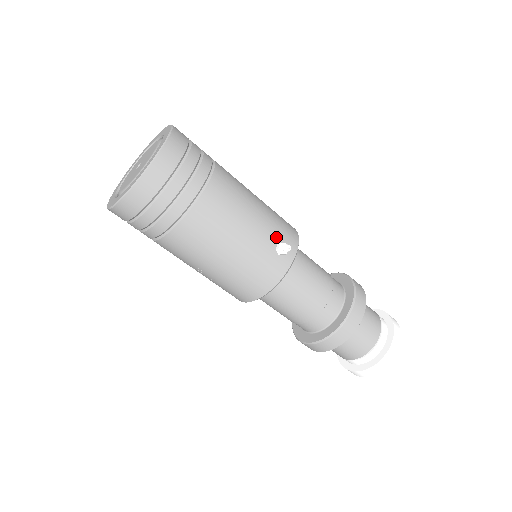
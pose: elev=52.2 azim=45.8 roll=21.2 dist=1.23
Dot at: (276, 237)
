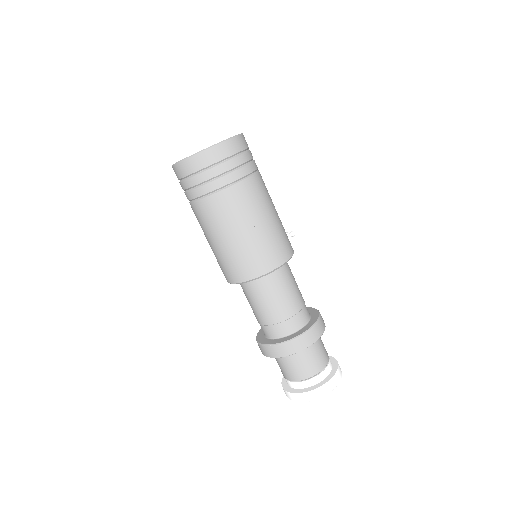
Dot at: occluded
